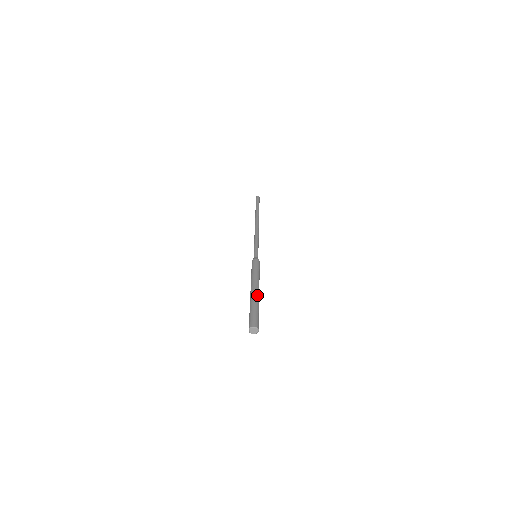
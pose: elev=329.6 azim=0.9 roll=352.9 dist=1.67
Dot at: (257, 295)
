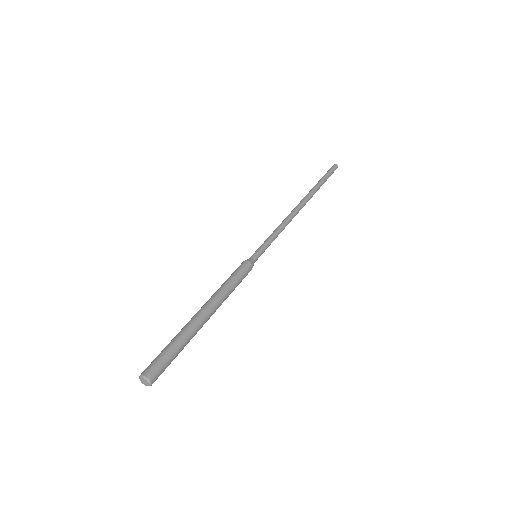
Dot at: (195, 321)
